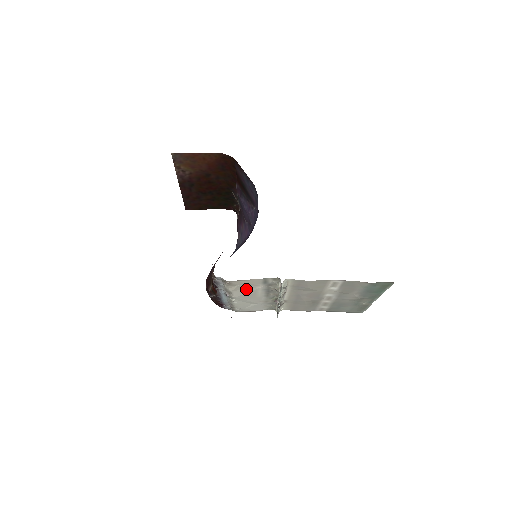
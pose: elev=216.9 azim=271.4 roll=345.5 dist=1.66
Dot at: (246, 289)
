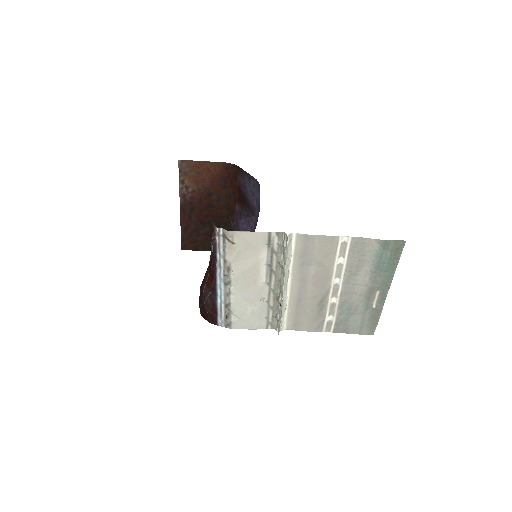
Dot at: (247, 260)
